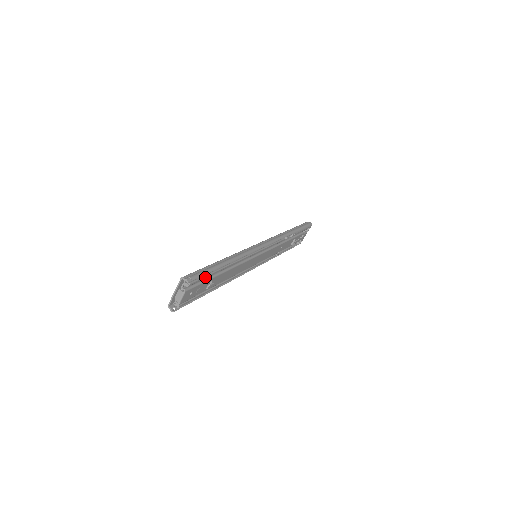
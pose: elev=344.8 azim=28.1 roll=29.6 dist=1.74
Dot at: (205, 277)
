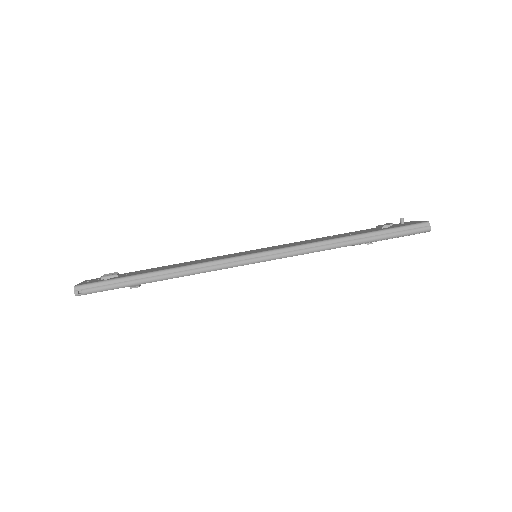
Dot at: (114, 288)
